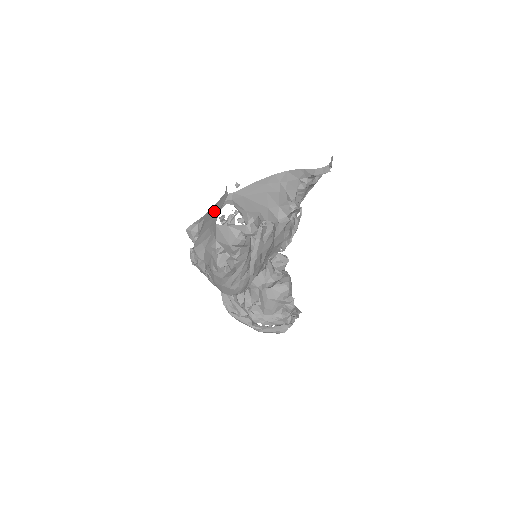
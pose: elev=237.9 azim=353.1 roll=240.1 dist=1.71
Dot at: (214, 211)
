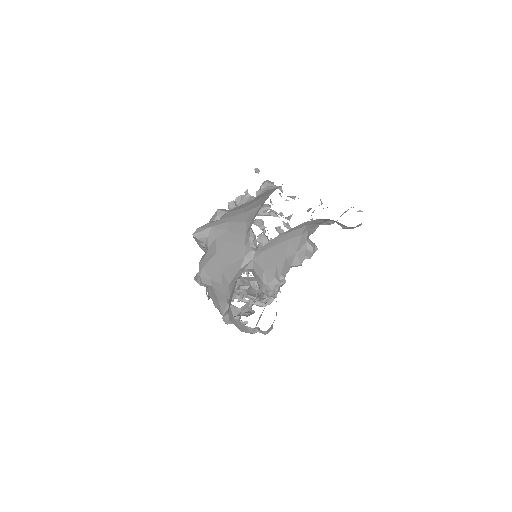
Dot at: (230, 252)
